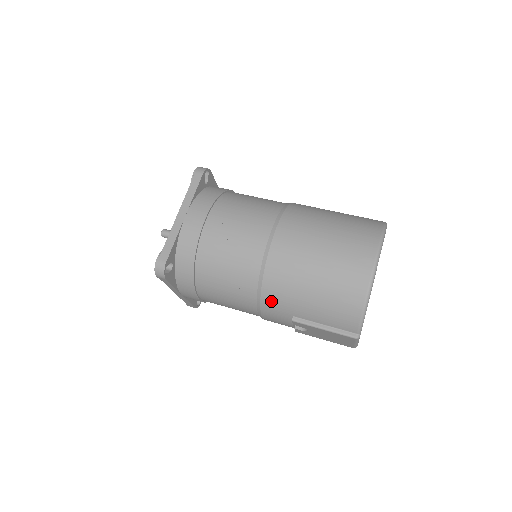
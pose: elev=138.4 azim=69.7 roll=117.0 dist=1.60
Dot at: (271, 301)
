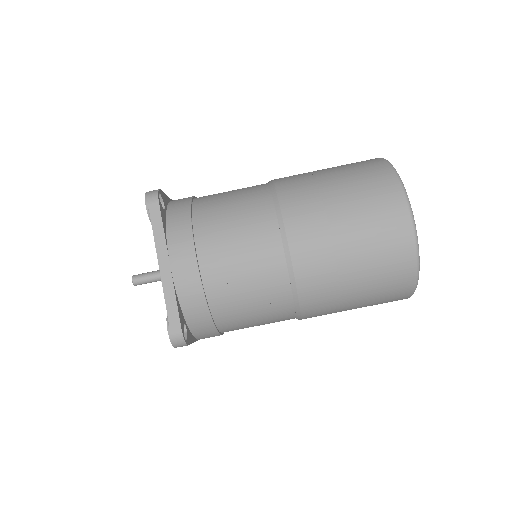
Dot at: occluded
